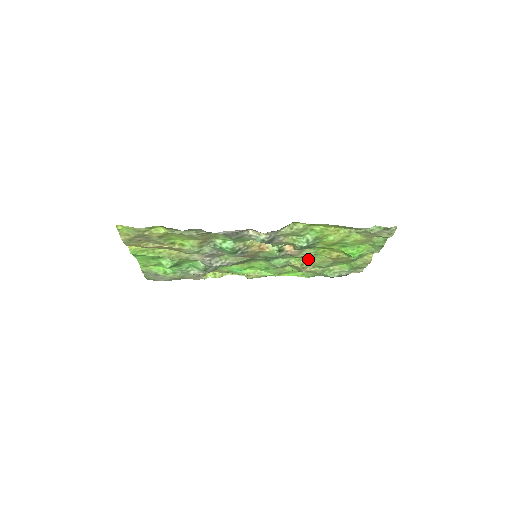
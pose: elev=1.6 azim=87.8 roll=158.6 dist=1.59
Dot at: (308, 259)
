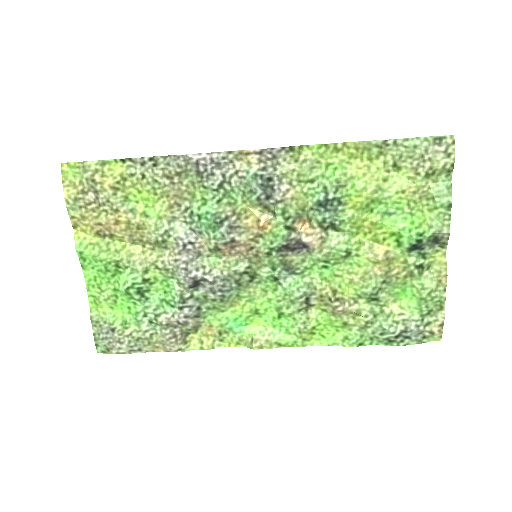
Dot at: (341, 275)
